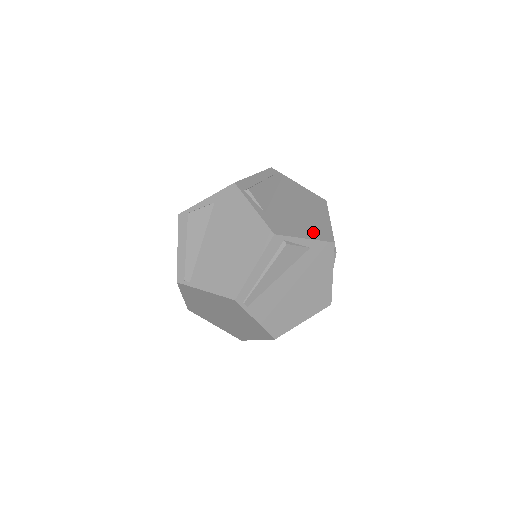
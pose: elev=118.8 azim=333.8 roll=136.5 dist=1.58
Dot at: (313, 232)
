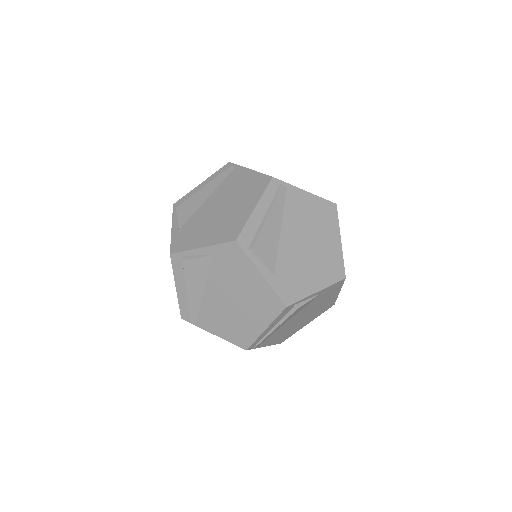
Dot at: (324, 275)
